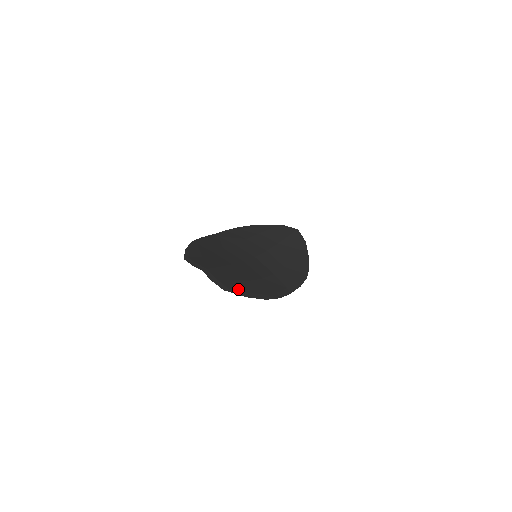
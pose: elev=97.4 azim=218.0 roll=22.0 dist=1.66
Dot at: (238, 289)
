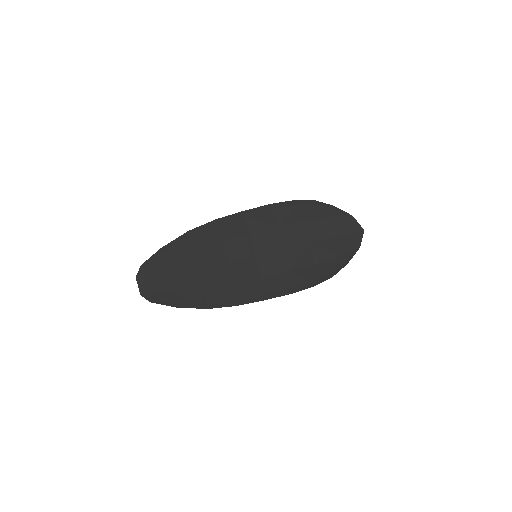
Dot at: (171, 301)
